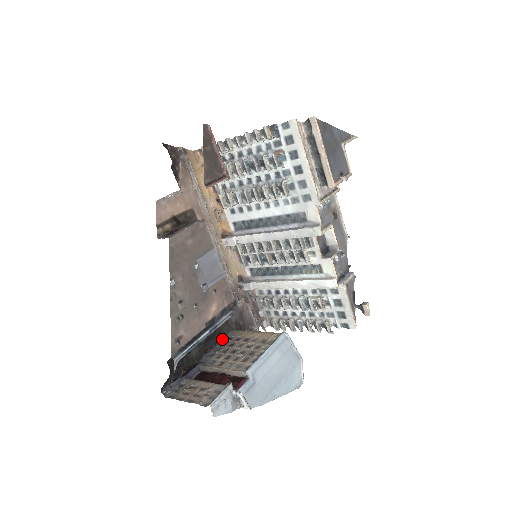
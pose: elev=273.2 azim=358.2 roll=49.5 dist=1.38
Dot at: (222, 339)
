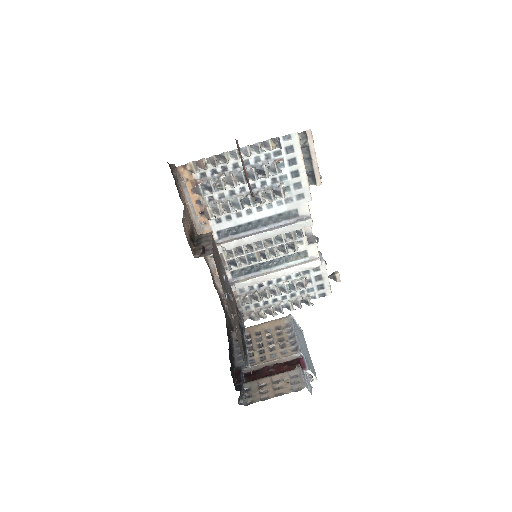
Dot at: (232, 342)
